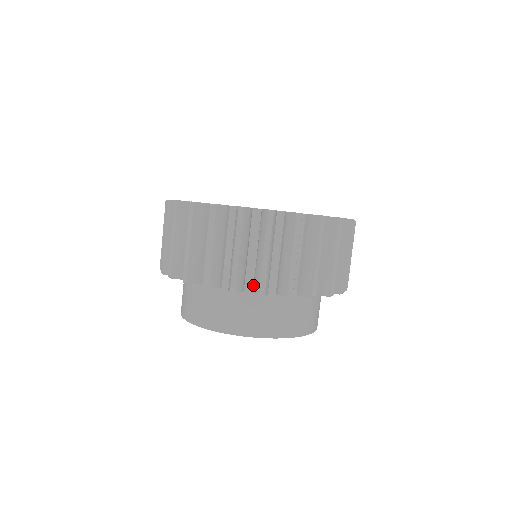
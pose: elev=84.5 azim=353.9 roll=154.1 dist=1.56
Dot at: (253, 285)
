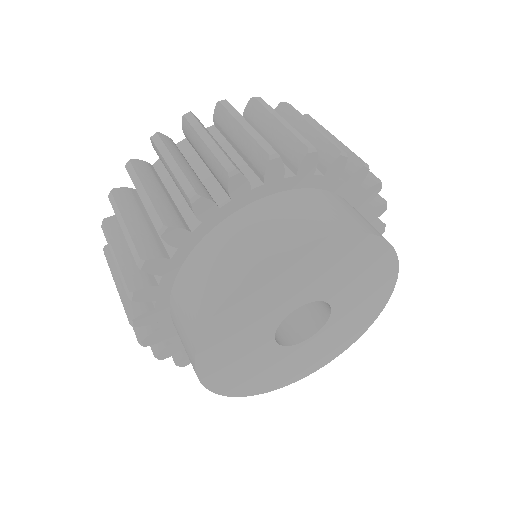
Dot at: (227, 195)
